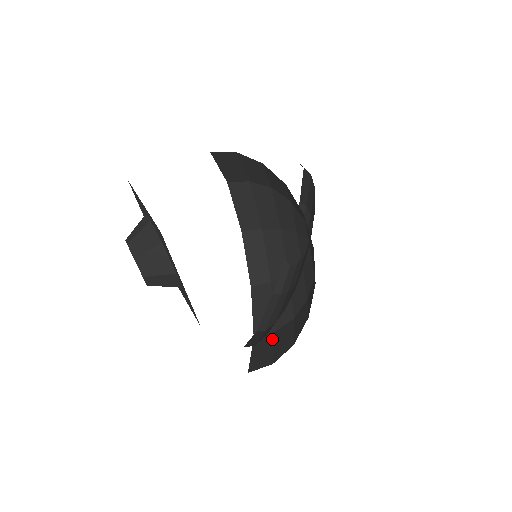
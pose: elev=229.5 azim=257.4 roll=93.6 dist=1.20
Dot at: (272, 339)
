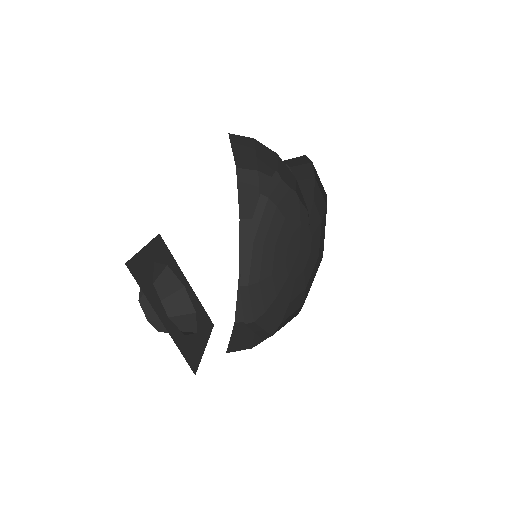
Dot at: occluded
